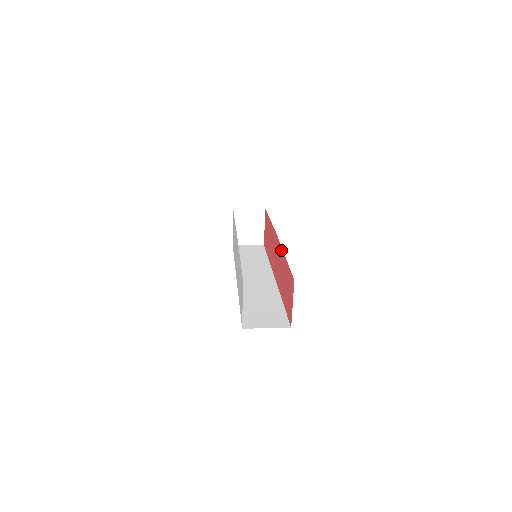
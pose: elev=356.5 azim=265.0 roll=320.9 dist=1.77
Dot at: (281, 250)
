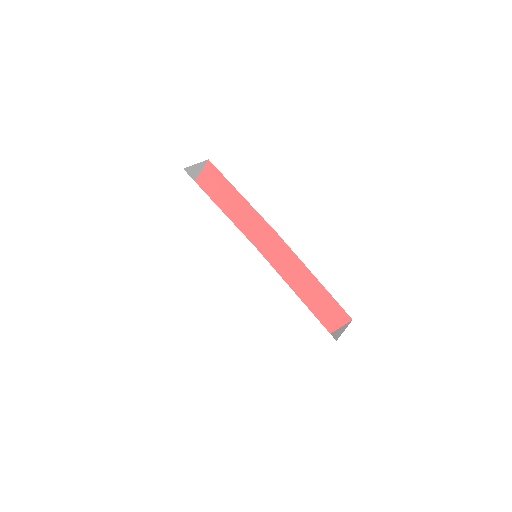
Dot at: (303, 266)
